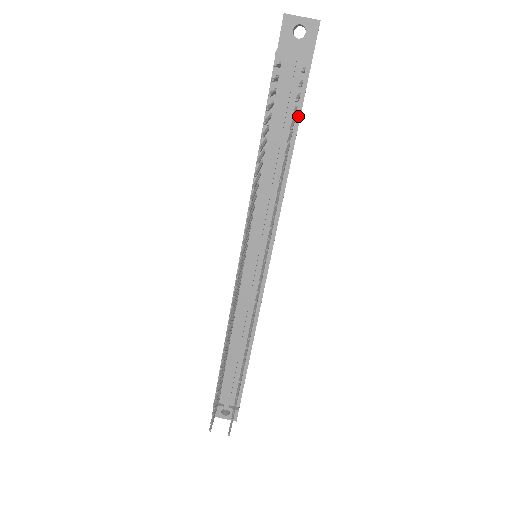
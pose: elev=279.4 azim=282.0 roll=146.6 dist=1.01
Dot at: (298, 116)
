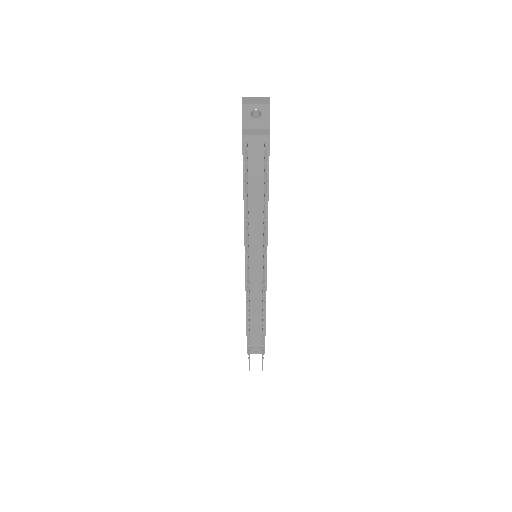
Dot at: (267, 171)
